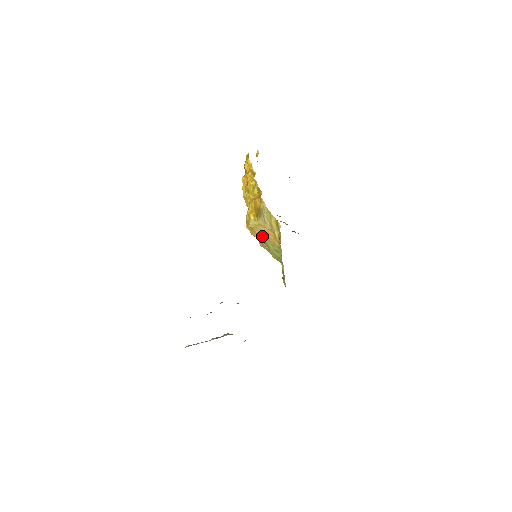
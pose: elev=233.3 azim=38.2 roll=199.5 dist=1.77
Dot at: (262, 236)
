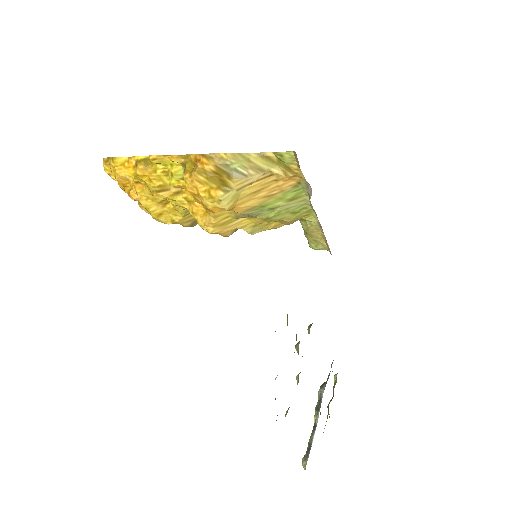
Dot at: (255, 204)
